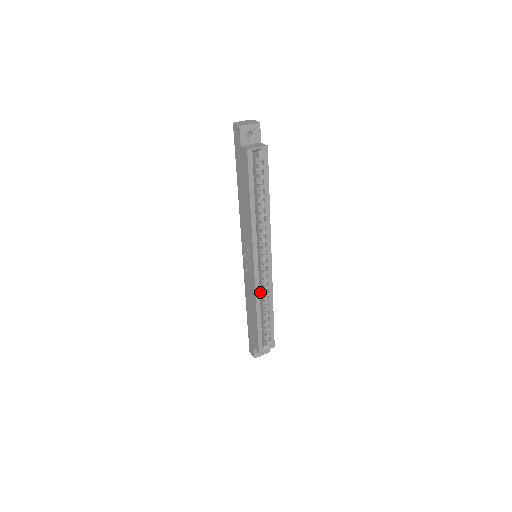
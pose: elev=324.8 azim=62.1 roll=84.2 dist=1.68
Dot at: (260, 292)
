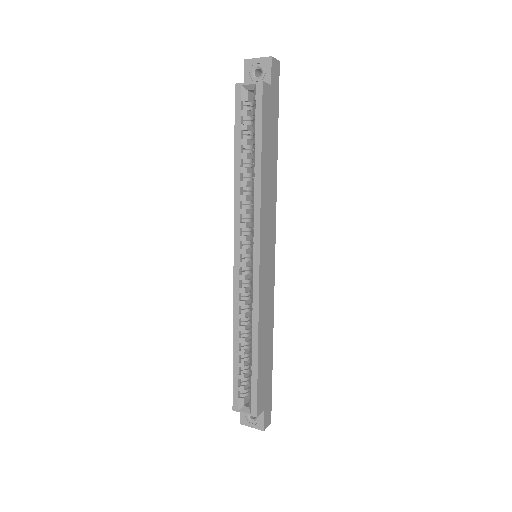
Dot at: (246, 310)
